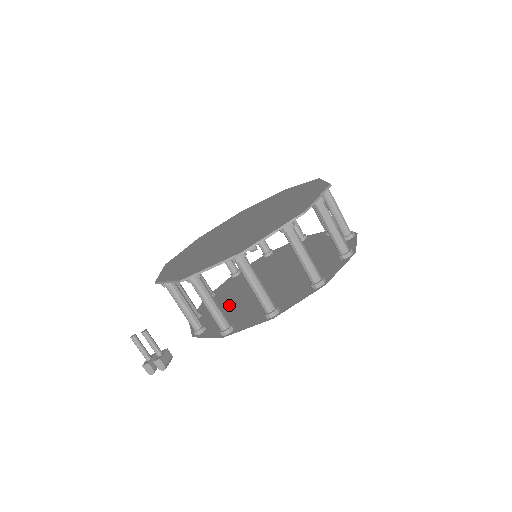
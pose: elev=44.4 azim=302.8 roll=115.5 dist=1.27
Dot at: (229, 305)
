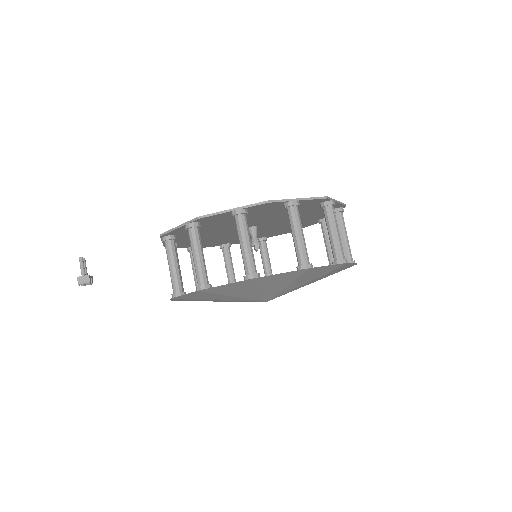
Dot at: occluded
